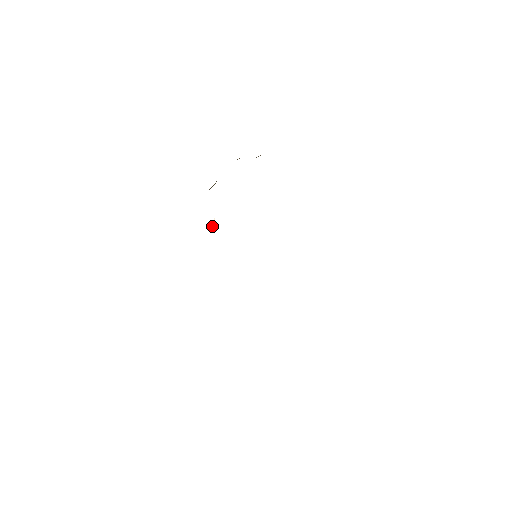
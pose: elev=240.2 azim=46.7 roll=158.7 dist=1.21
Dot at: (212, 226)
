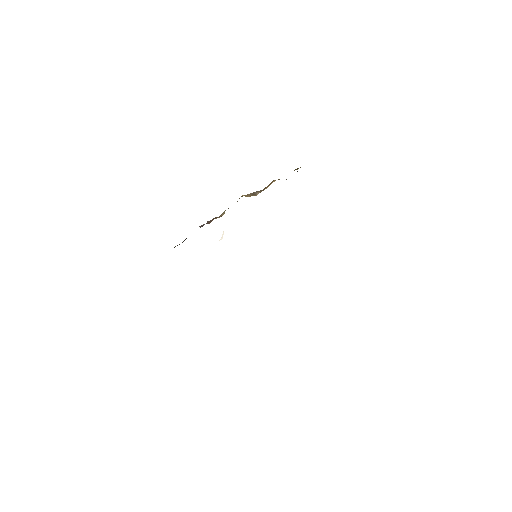
Dot at: (221, 238)
